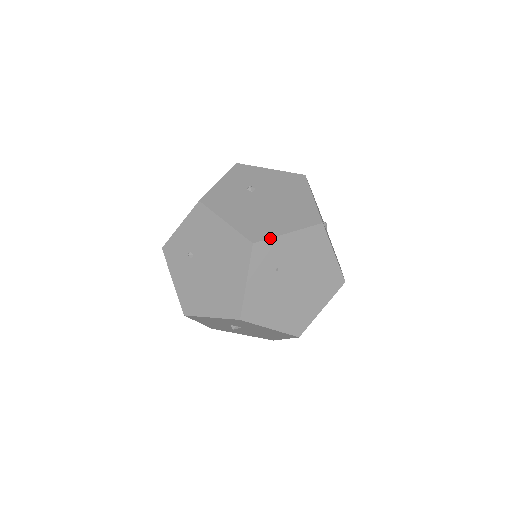
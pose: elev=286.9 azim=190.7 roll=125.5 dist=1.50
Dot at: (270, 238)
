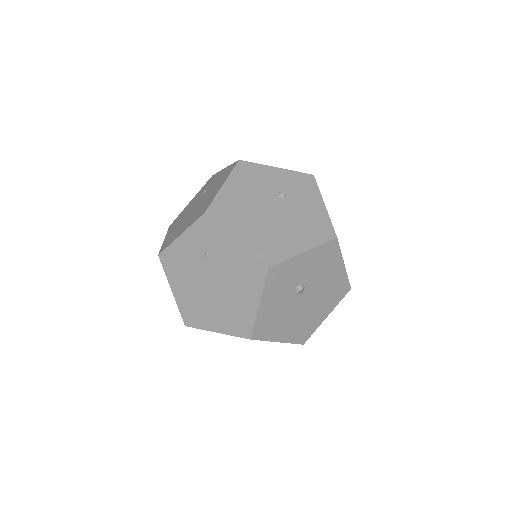
Dot at: (219, 225)
